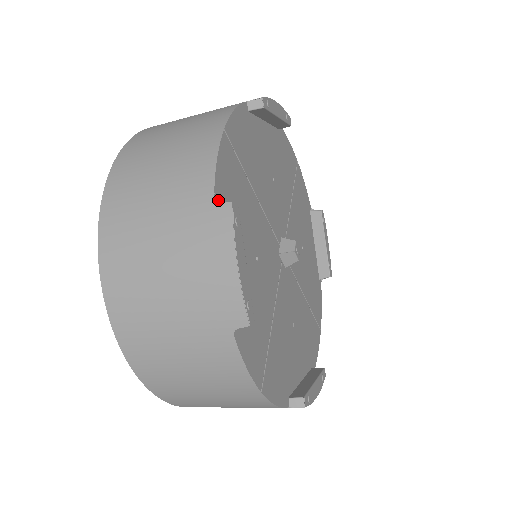
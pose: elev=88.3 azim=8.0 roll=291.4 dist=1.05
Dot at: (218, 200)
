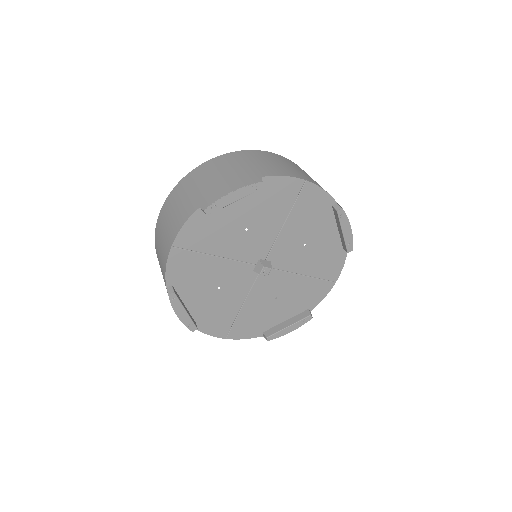
Dot at: (170, 284)
